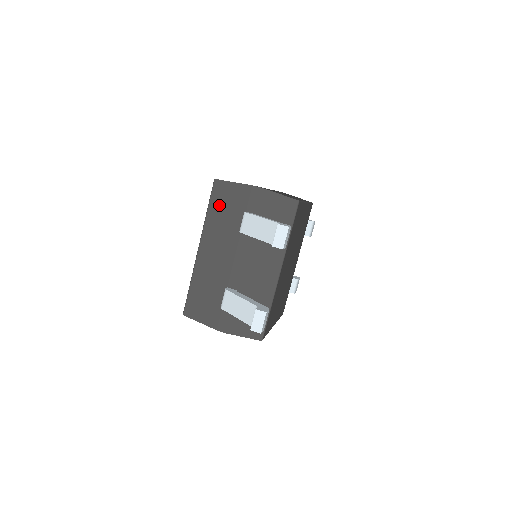
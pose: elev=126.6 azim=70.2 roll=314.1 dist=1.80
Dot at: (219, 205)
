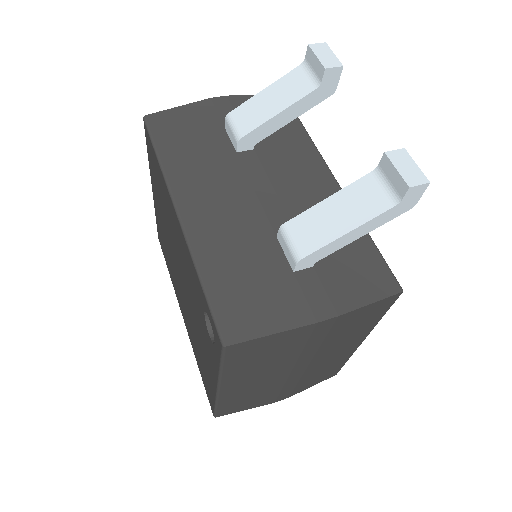
Dot at: (174, 140)
